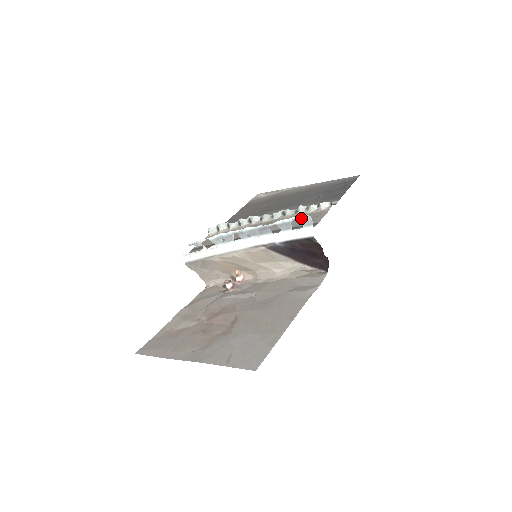
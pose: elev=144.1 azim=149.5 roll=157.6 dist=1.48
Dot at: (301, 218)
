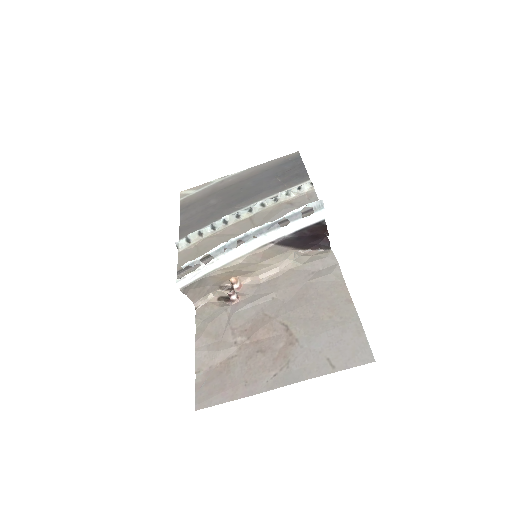
Dot at: (312, 204)
